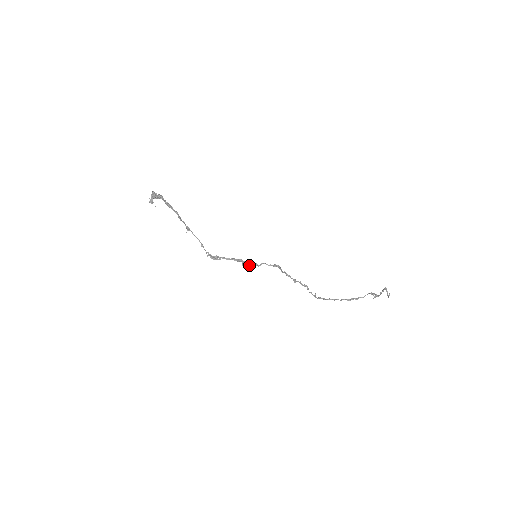
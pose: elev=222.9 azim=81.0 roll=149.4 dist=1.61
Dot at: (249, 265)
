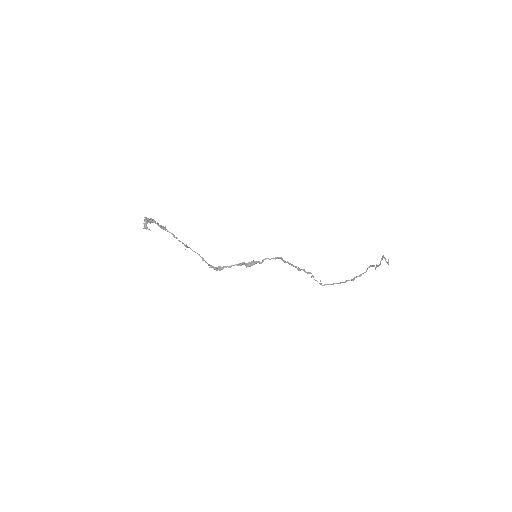
Dot at: (252, 265)
